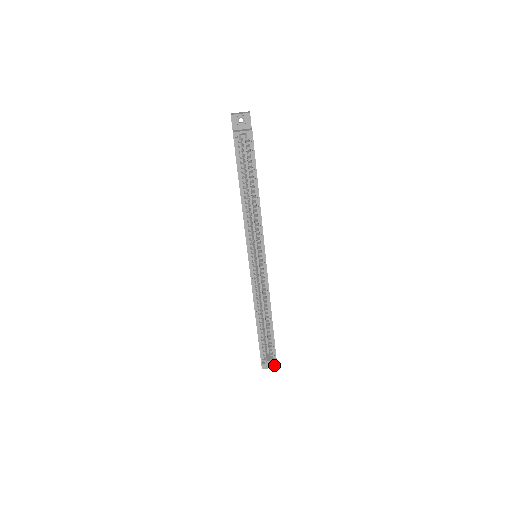
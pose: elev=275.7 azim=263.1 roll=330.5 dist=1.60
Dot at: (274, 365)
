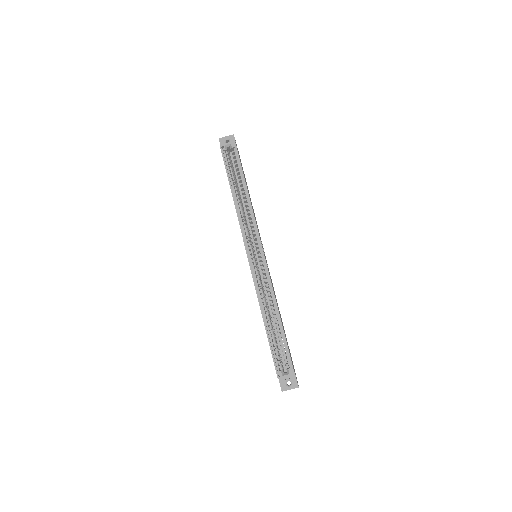
Dot at: (295, 385)
